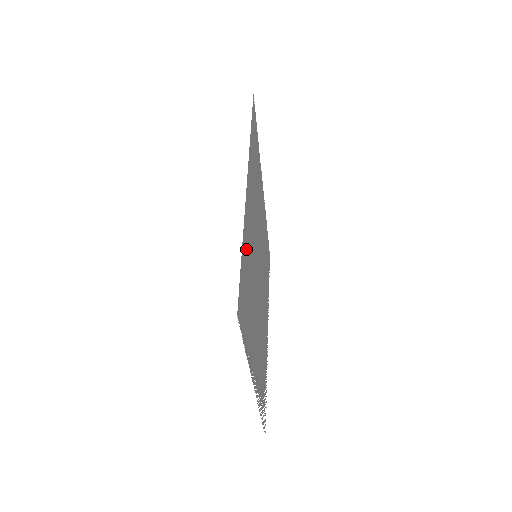
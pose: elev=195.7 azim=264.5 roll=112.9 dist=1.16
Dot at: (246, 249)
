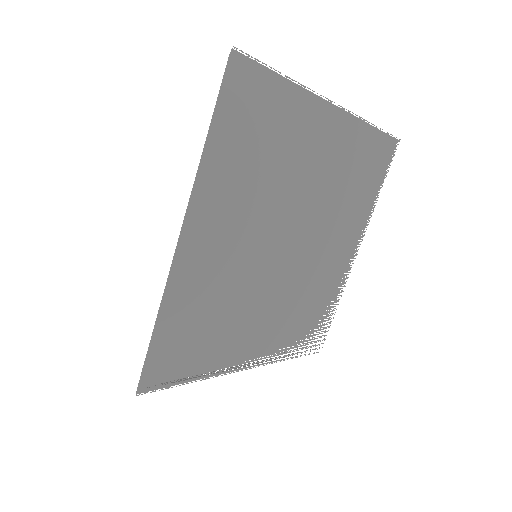
Dot at: (181, 309)
